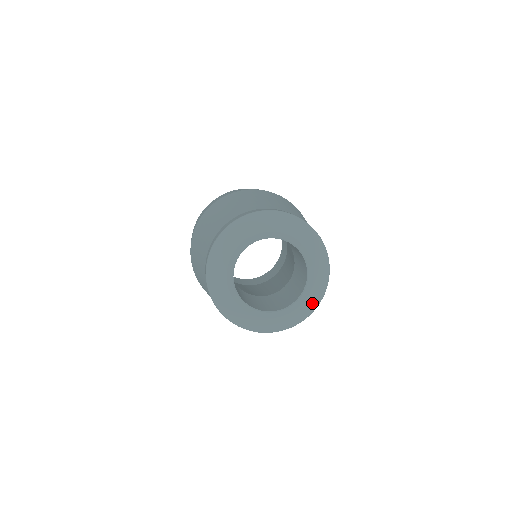
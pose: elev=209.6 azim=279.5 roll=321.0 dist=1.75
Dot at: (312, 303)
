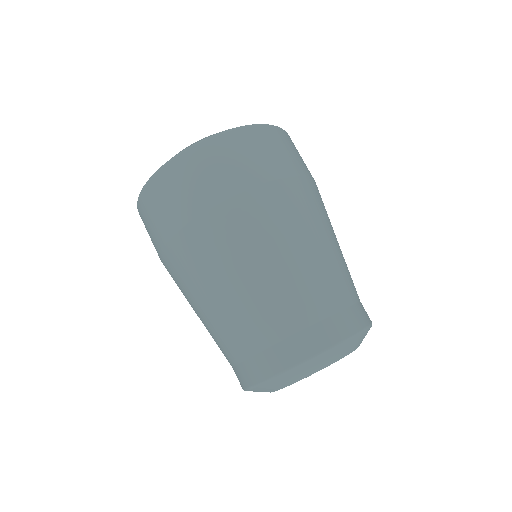
Dot at: occluded
